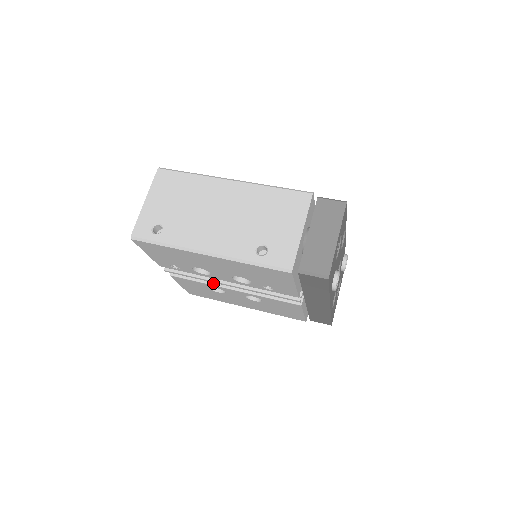
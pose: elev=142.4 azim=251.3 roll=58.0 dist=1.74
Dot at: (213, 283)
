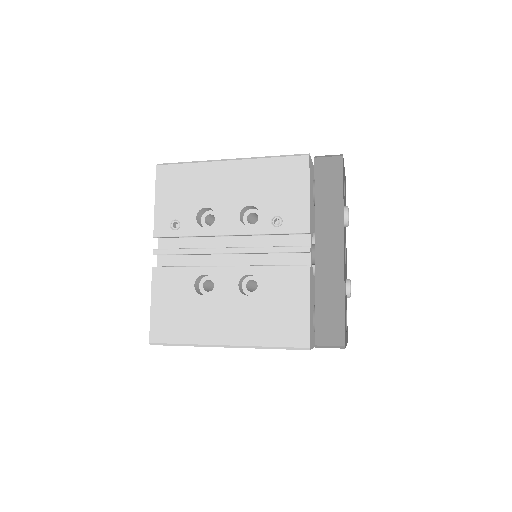
Dot at: (204, 266)
